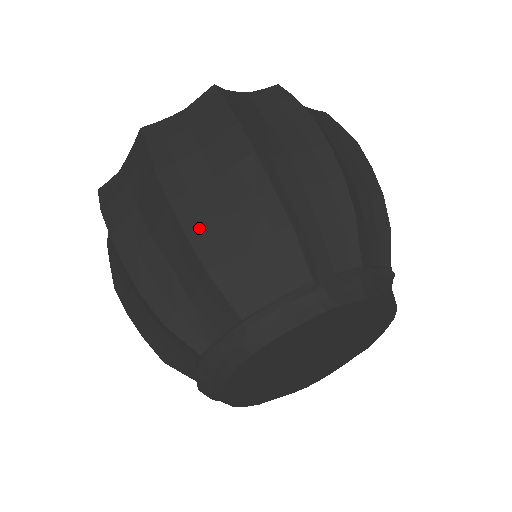
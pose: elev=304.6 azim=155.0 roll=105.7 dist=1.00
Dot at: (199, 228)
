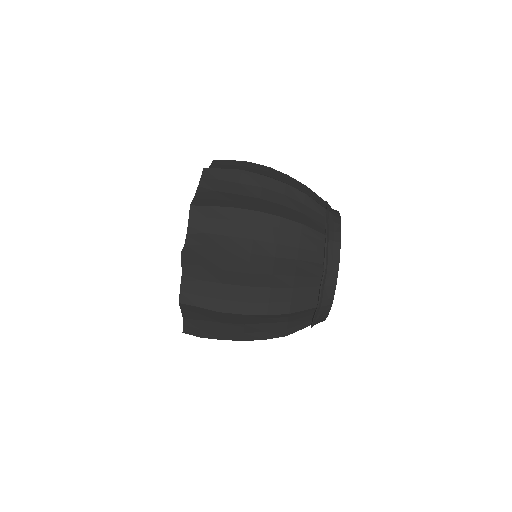
Dot at: (267, 307)
